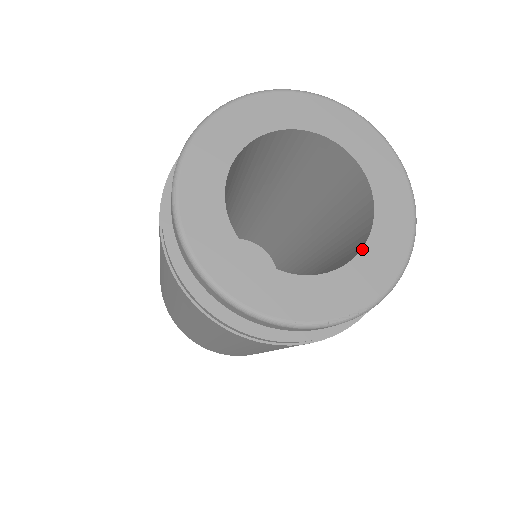
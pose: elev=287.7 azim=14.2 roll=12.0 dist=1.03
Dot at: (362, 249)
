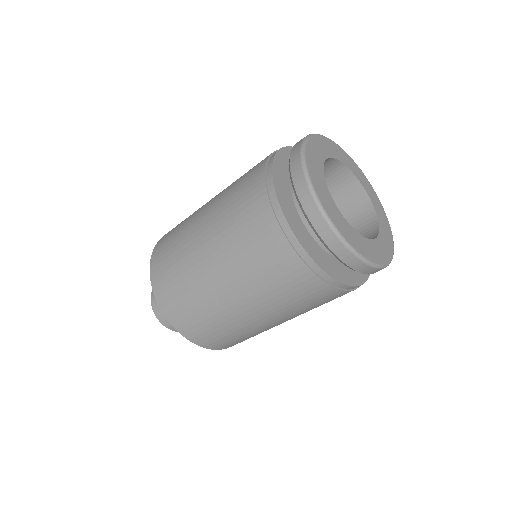
Dot at: (376, 214)
